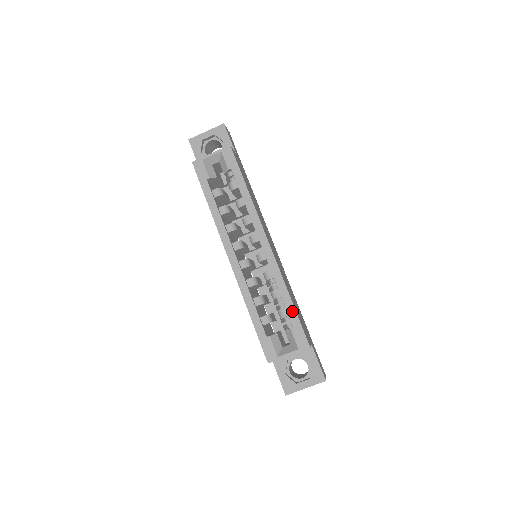
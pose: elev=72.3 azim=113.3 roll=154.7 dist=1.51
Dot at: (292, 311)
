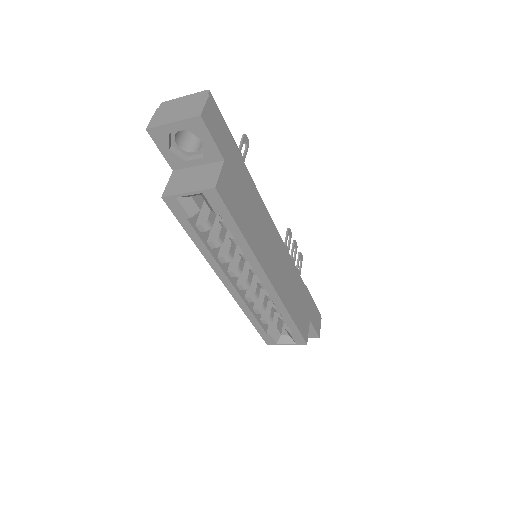
Dot at: (292, 325)
